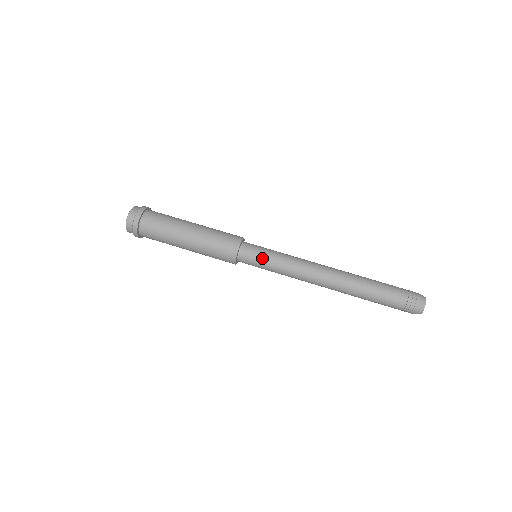
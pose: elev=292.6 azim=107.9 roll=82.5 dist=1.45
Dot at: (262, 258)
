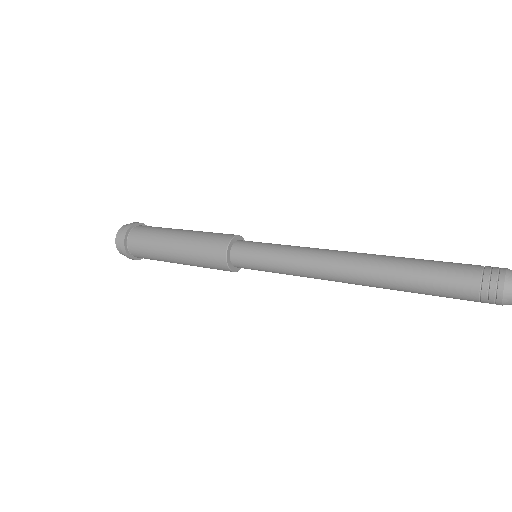
Dot at: (263, 244)
